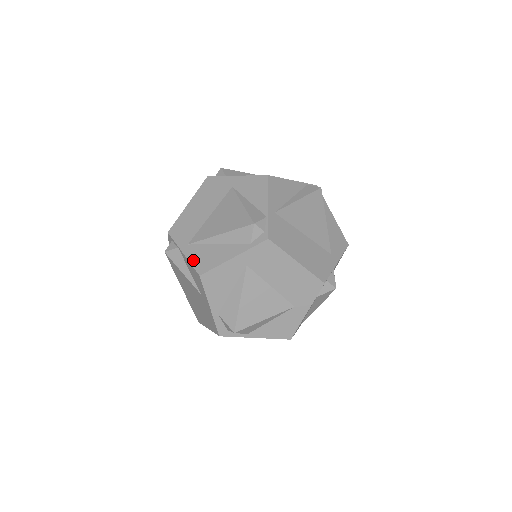
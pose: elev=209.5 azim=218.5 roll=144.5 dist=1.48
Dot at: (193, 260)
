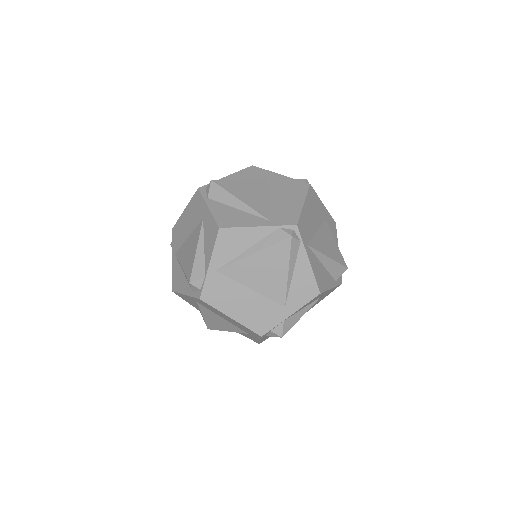
Dot at: (173, 273)
